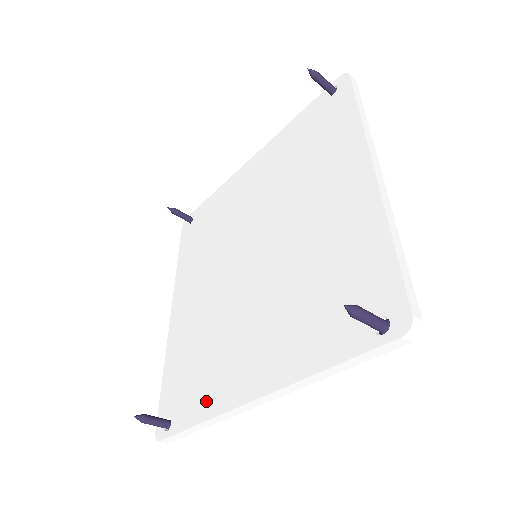
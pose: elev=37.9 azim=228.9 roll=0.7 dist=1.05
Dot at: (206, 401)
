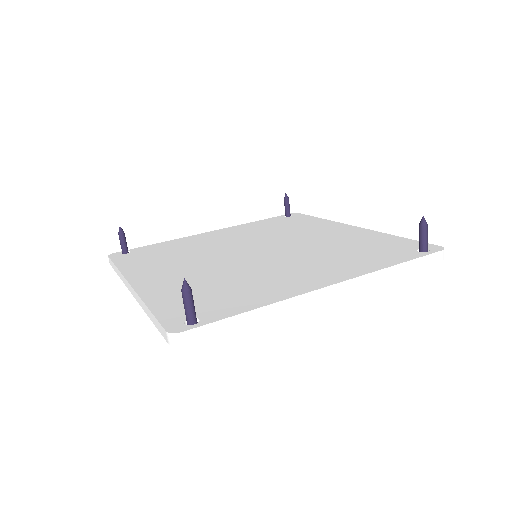
Dot at: (259, 298)
